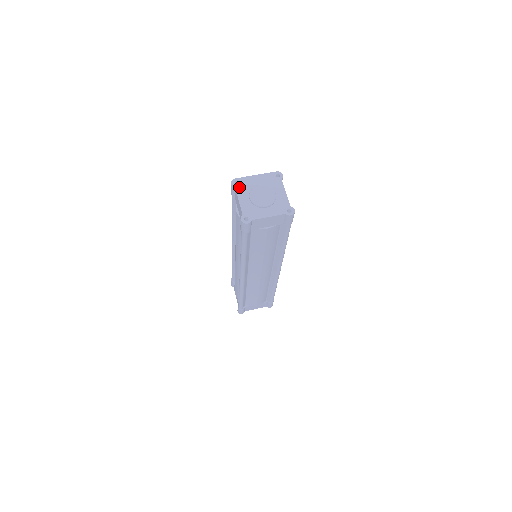
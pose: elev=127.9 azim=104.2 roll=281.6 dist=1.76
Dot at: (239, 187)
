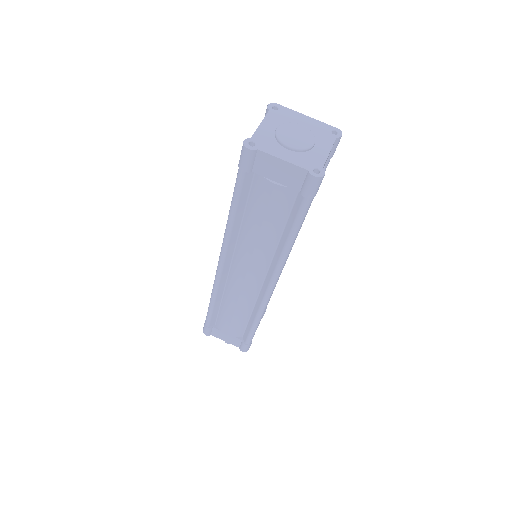
Dot at: (274, 113)
